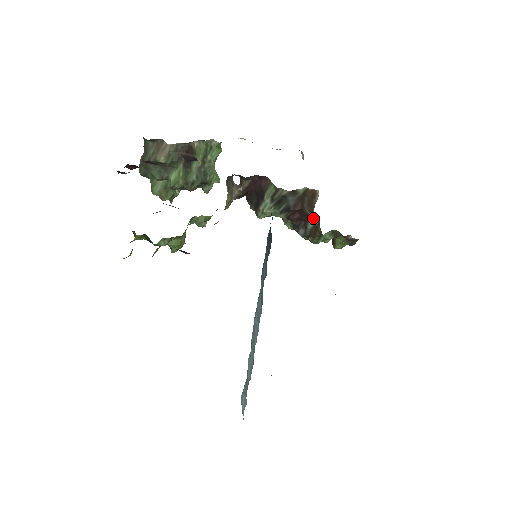
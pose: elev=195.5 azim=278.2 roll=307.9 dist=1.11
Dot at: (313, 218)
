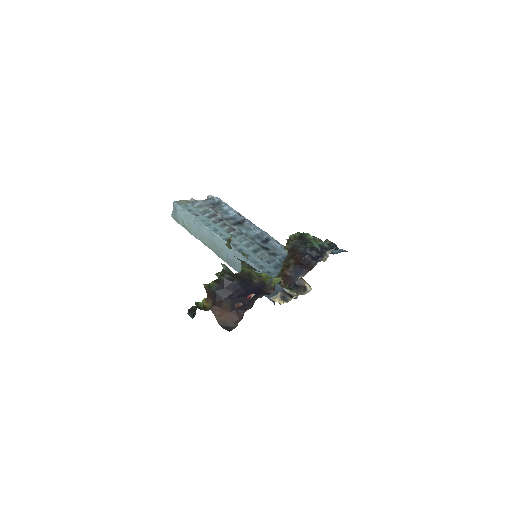
Dot at: occluded
